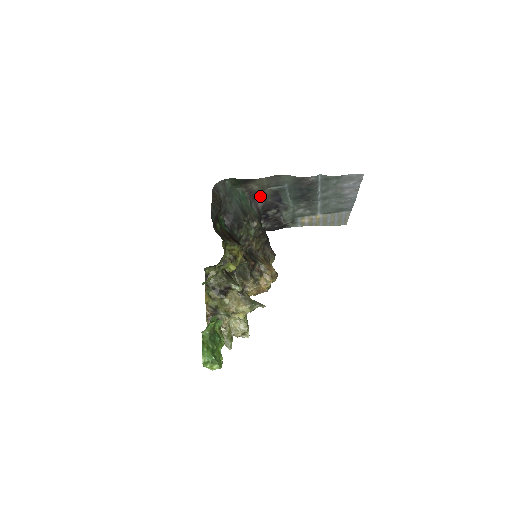
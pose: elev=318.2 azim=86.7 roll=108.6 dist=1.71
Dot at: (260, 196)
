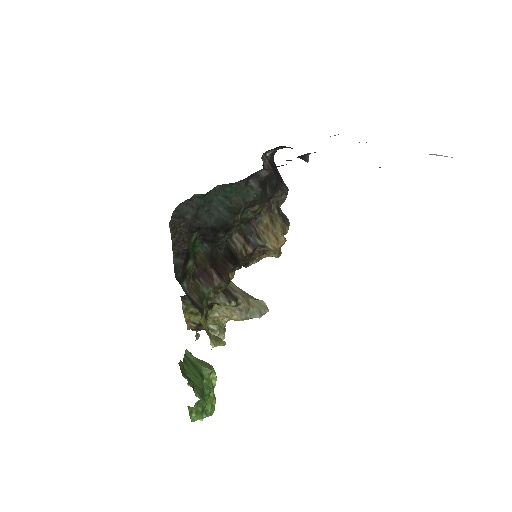
Dot at: occluded
